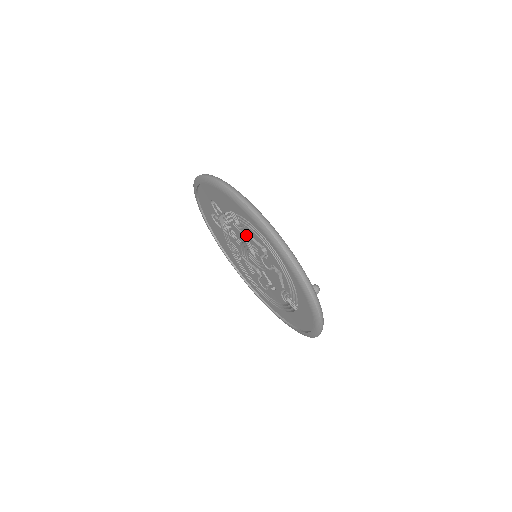
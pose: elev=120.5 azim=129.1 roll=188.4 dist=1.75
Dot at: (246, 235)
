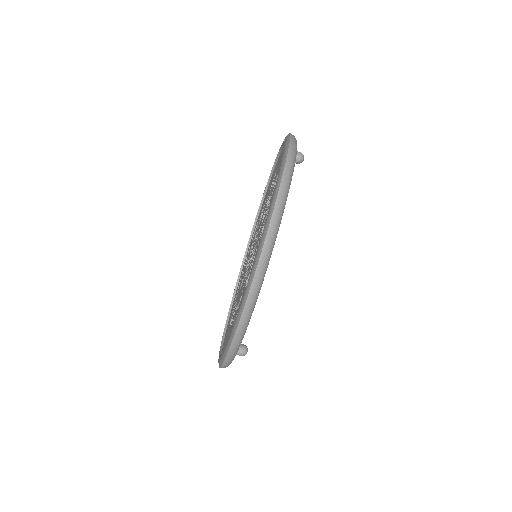
Dot at: (257, 246)
